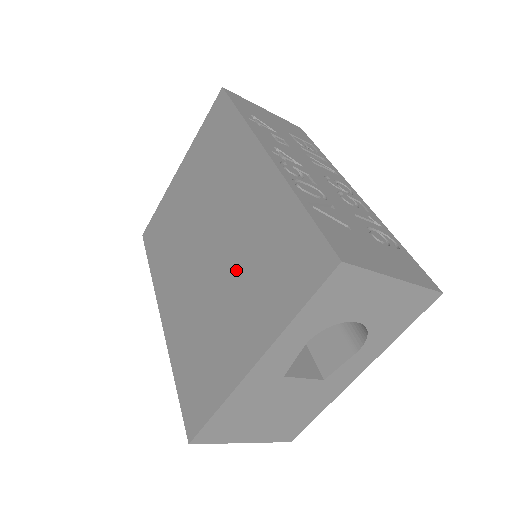
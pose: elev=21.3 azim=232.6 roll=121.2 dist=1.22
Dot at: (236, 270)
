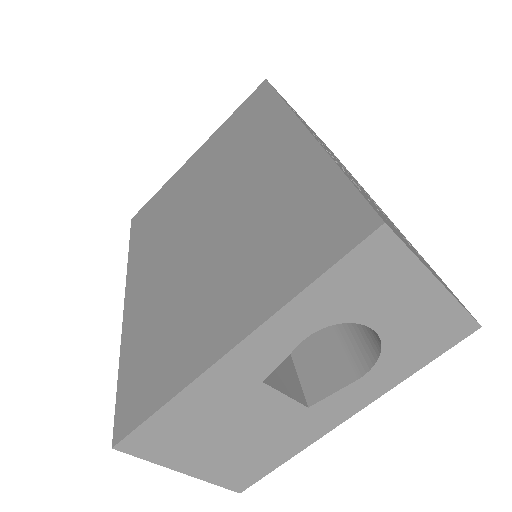
Dot at: (236, 243)
